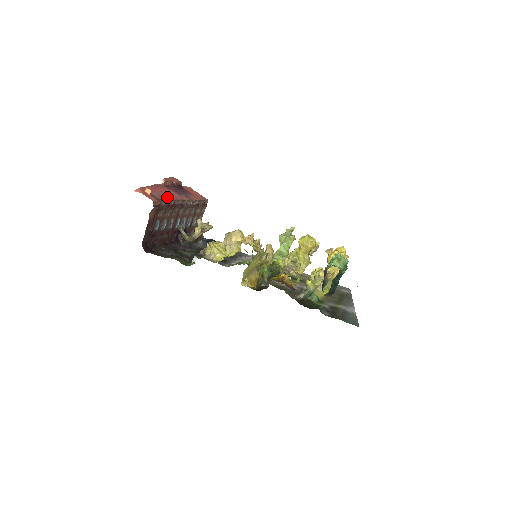
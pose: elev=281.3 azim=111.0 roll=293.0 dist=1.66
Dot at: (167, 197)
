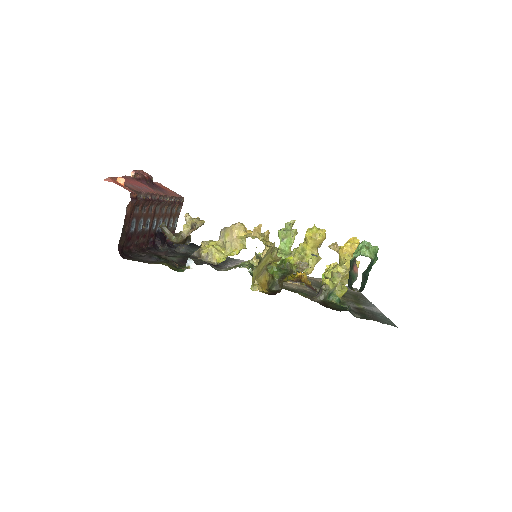
Dot at: (143, 190)
